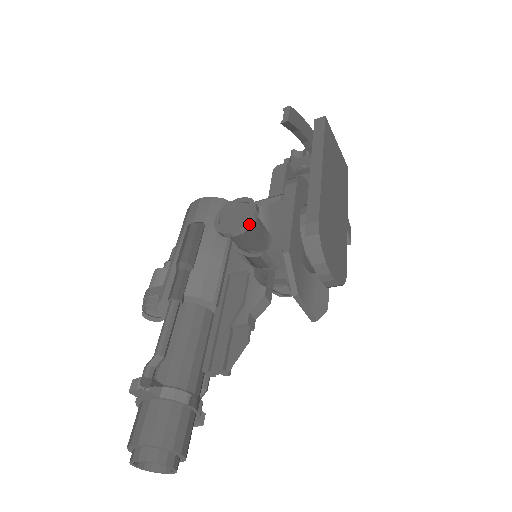
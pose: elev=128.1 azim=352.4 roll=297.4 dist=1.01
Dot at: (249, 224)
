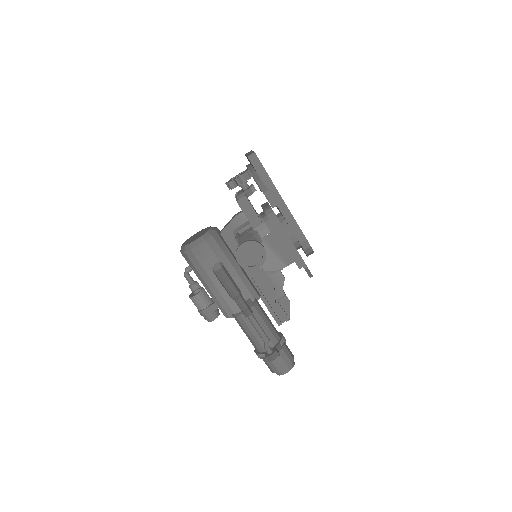
Dot at: (266, 258)
